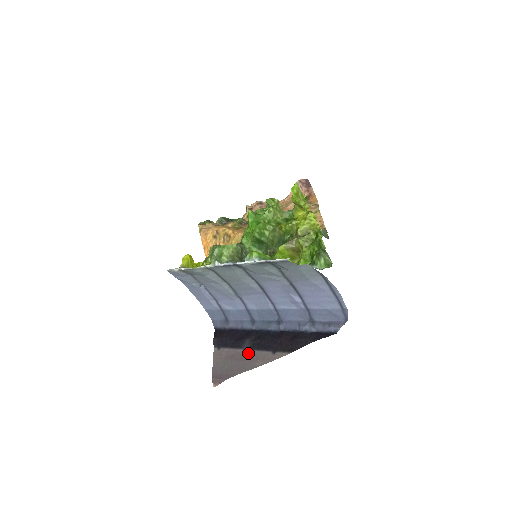
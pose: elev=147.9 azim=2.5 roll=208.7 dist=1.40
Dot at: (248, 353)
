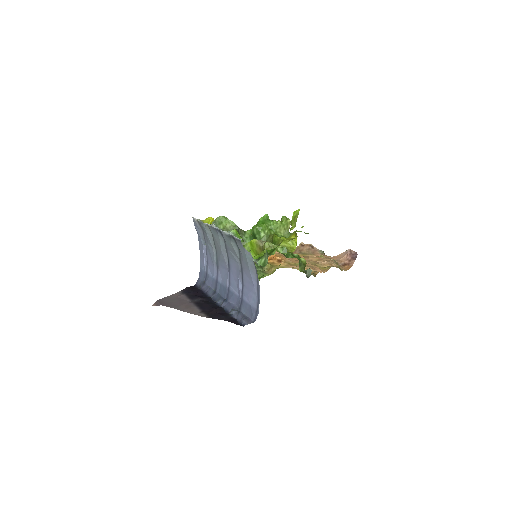
Dot at: (190, 304)
